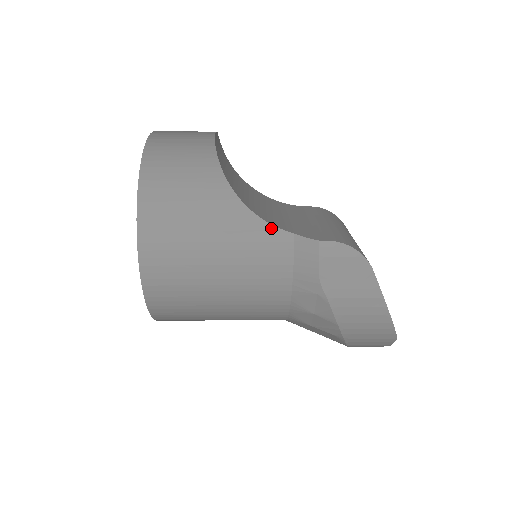
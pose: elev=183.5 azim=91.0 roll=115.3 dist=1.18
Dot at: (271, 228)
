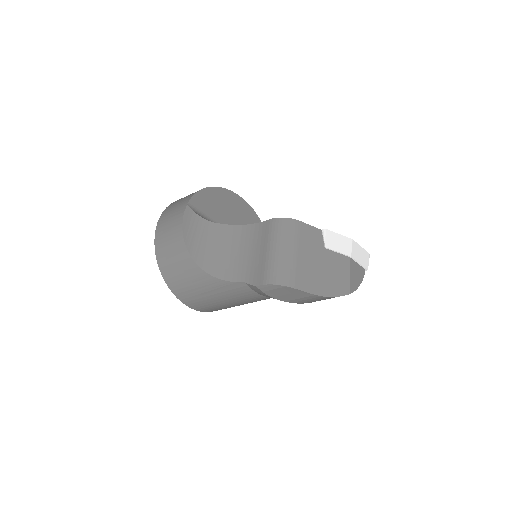
Dot at: (232, 283)
